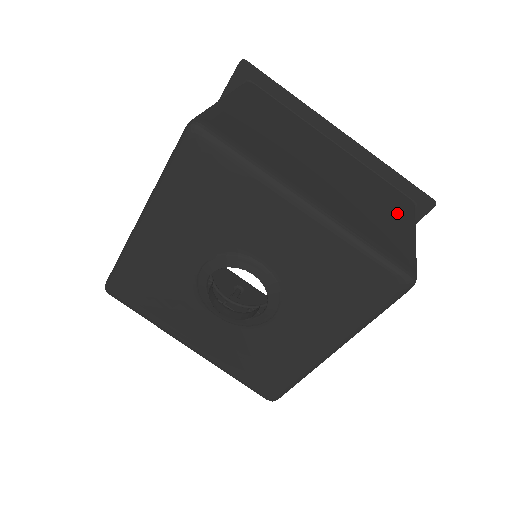
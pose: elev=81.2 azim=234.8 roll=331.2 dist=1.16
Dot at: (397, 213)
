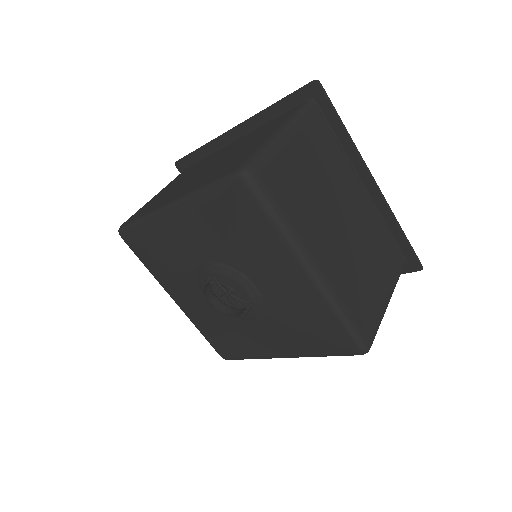
Dot at: (385, 276)
